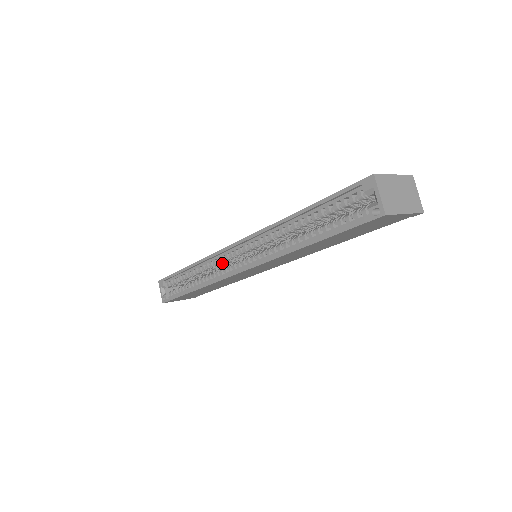
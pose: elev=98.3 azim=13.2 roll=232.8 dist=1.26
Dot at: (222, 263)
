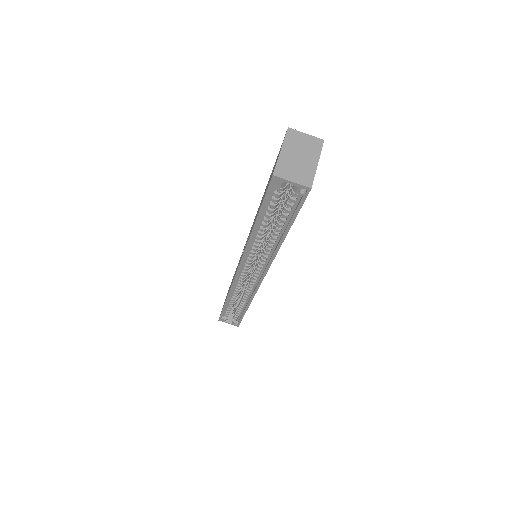
Dot at: (243, 281)
